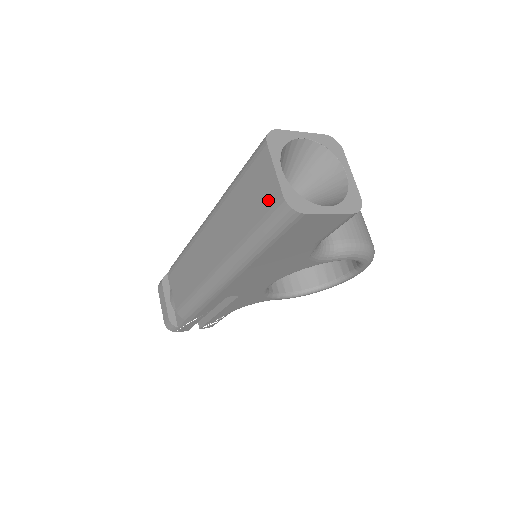
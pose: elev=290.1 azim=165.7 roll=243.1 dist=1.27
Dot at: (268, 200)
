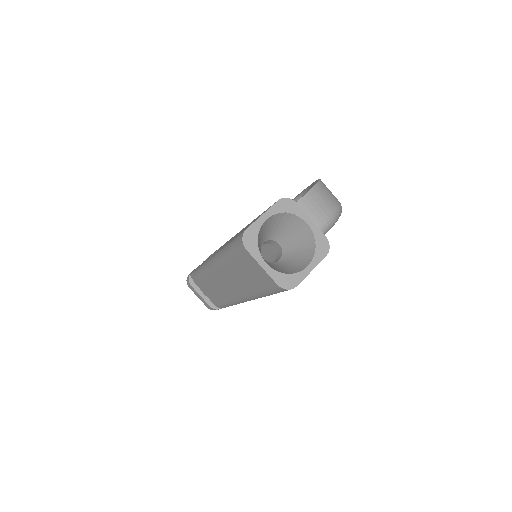
Dot at: (265, 282)
